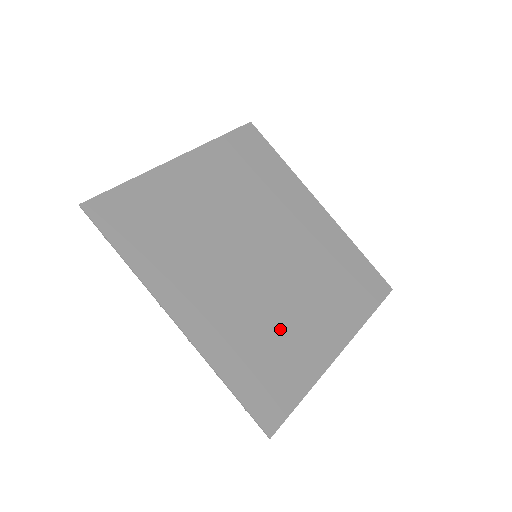
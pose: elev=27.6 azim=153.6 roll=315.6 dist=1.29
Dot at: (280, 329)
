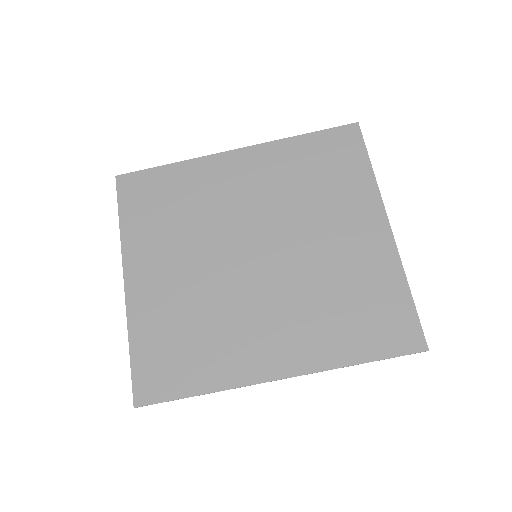
Dot at: (337, 278)
